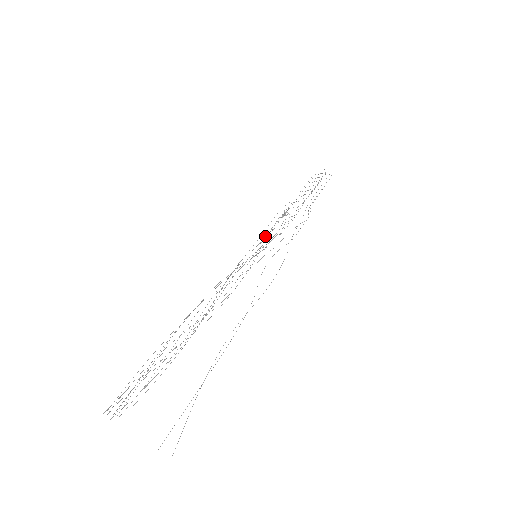
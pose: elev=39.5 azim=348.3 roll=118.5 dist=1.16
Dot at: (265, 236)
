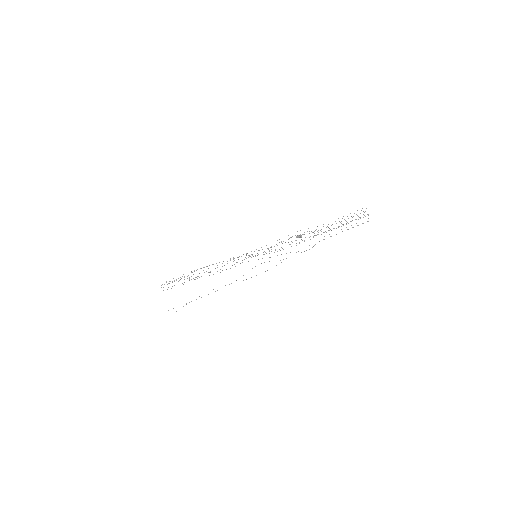
Dot at: occluded
